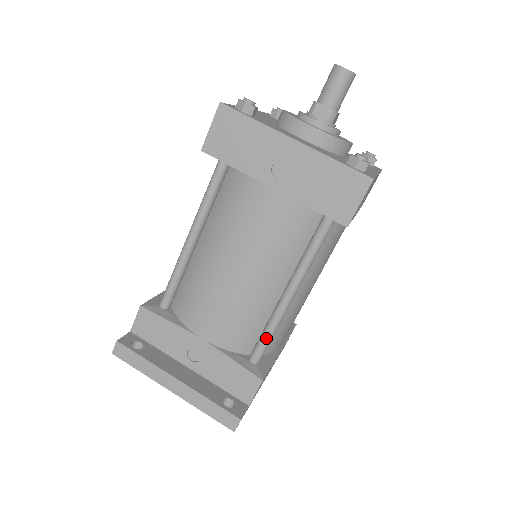
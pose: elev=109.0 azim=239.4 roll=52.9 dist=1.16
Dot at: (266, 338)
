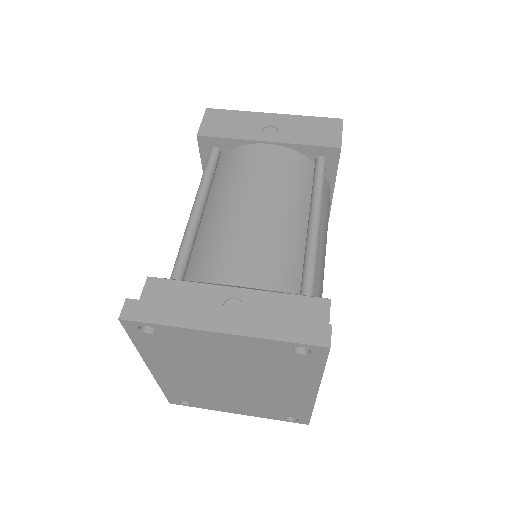
Dot at: (311, 268)
